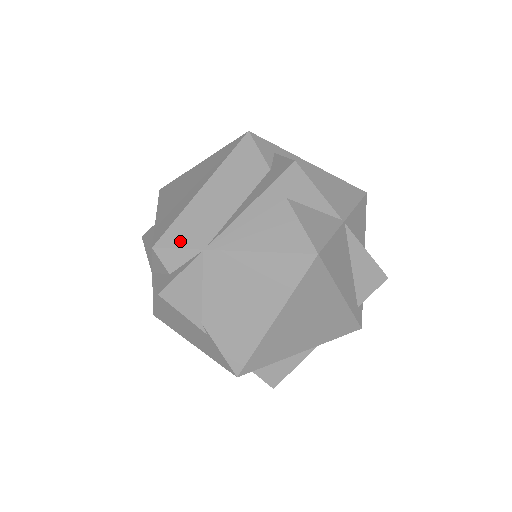
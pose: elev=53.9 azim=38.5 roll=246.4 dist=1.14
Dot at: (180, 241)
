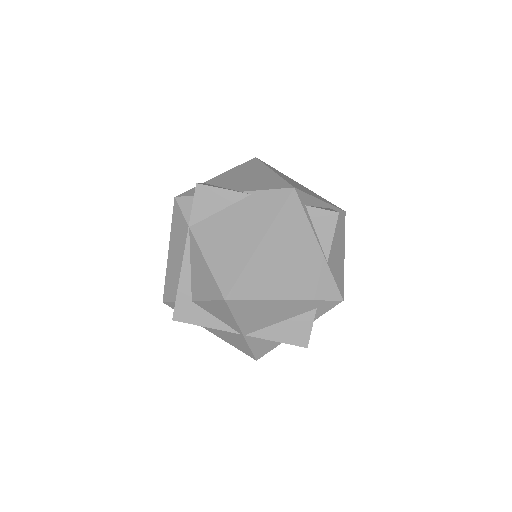
Dot at: occluded
